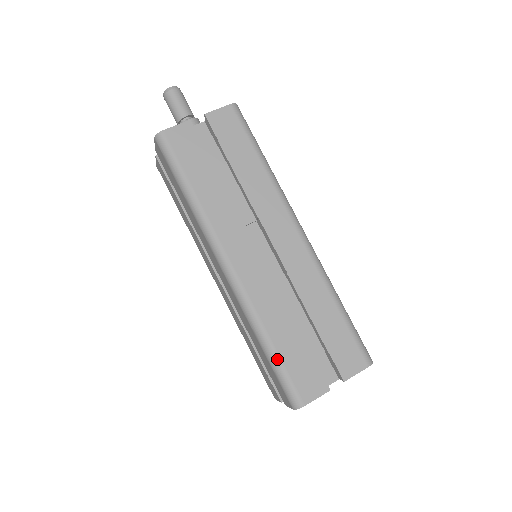
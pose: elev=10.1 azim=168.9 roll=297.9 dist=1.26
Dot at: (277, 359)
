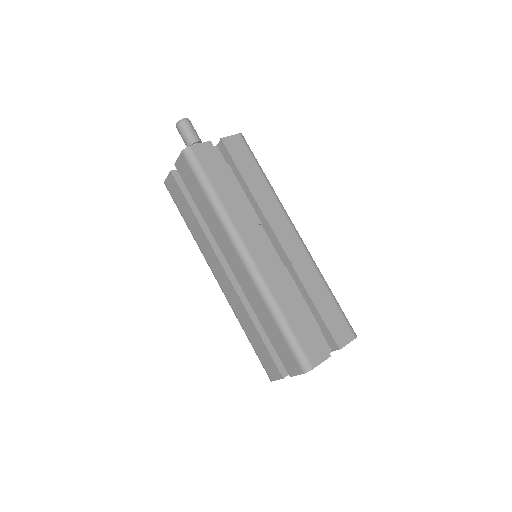
Dot at: (290, 330)
